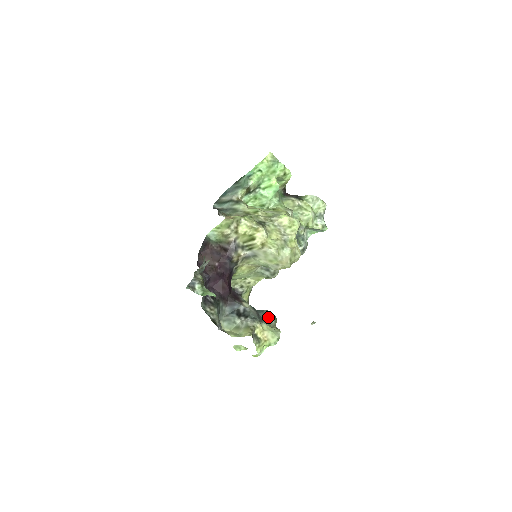
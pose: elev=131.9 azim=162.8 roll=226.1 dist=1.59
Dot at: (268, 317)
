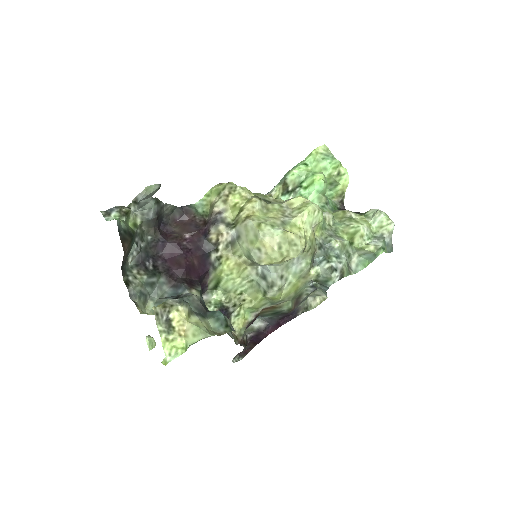
Dot at: (216, 319)
